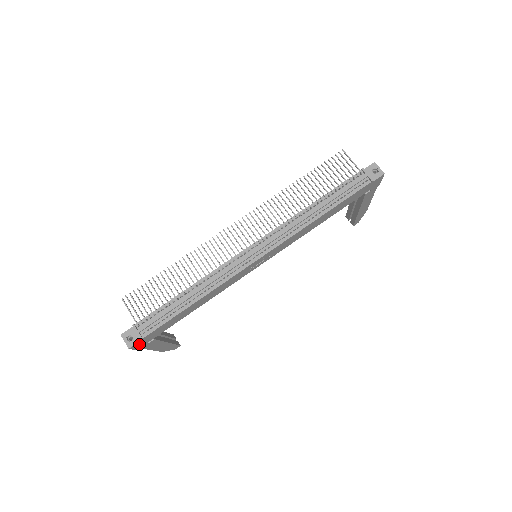
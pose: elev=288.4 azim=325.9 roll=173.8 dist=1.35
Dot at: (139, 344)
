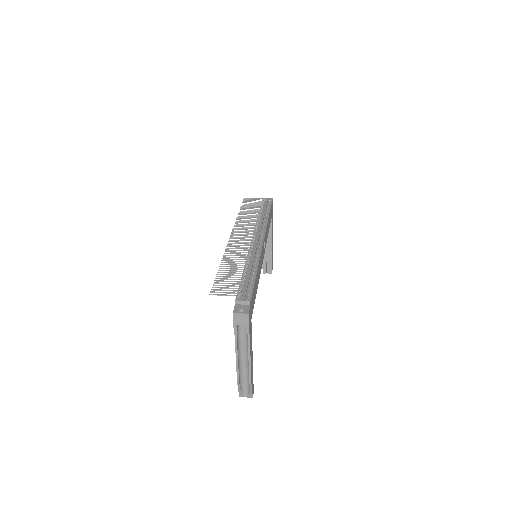
Dot at: (249, 316)
